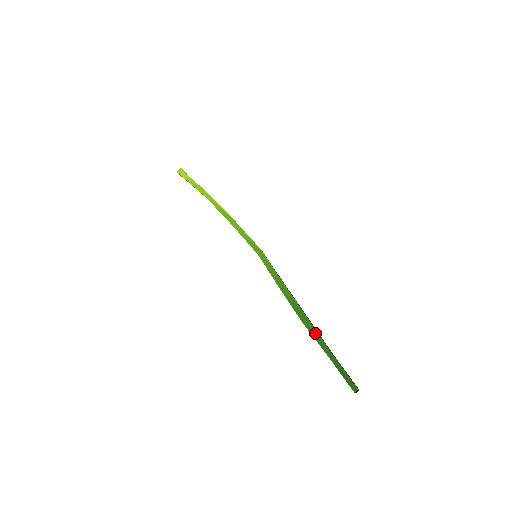
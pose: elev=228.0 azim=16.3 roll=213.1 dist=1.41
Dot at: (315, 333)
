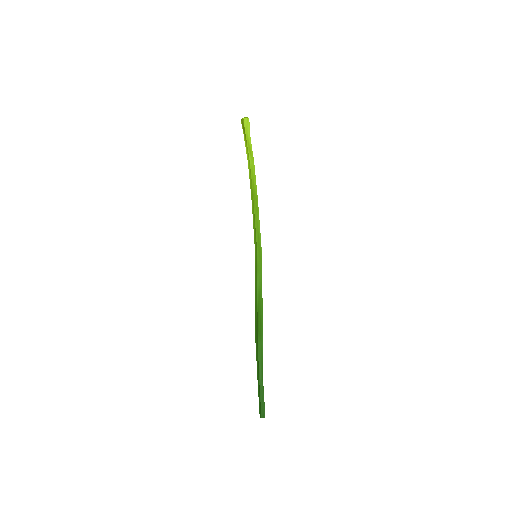
Dot at: (261, 355)
